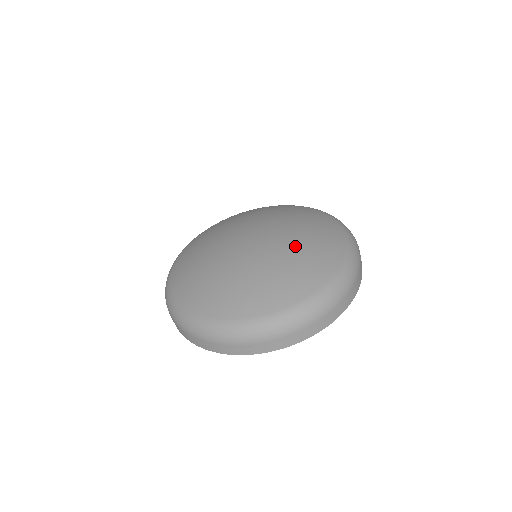
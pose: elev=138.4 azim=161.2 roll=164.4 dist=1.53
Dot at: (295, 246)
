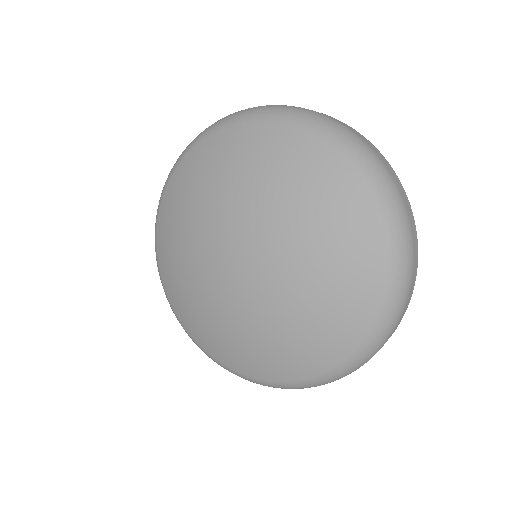
Dot at: (308, 253)
